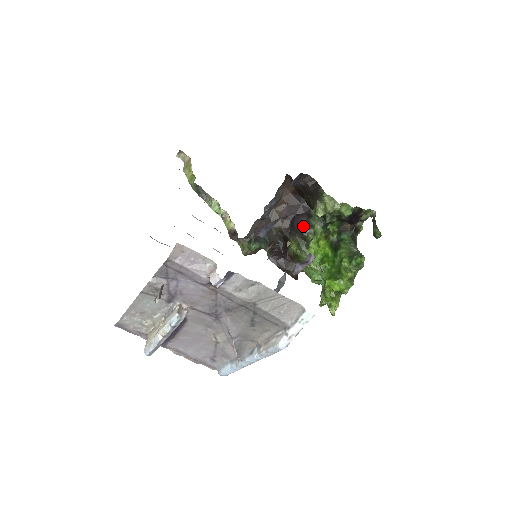
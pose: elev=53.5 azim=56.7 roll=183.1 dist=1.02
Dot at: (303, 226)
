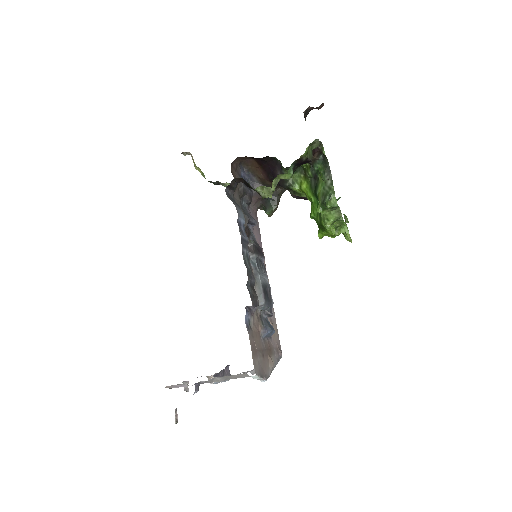
Dot at: (282, 180)
